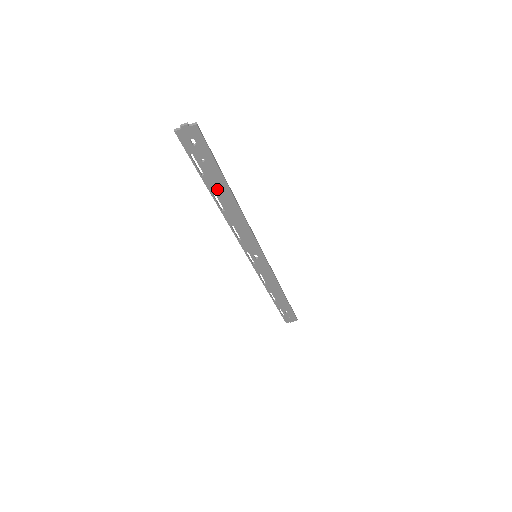
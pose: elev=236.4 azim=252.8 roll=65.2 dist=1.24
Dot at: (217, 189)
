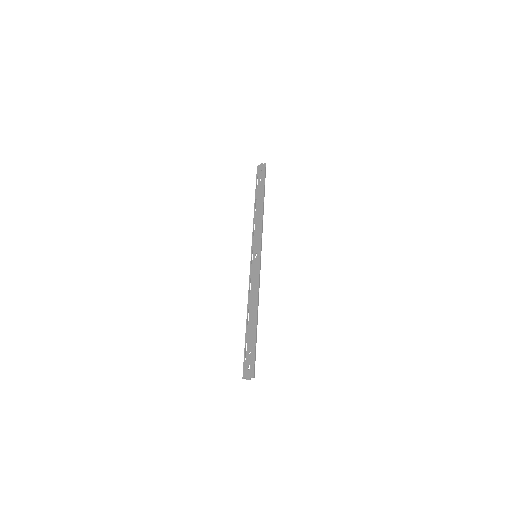
Dot at: (251, 328)
